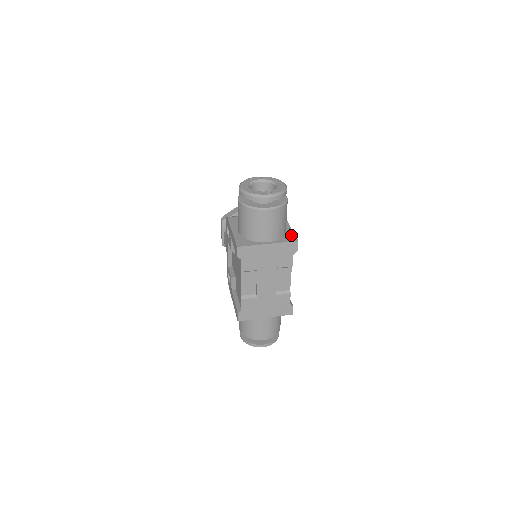
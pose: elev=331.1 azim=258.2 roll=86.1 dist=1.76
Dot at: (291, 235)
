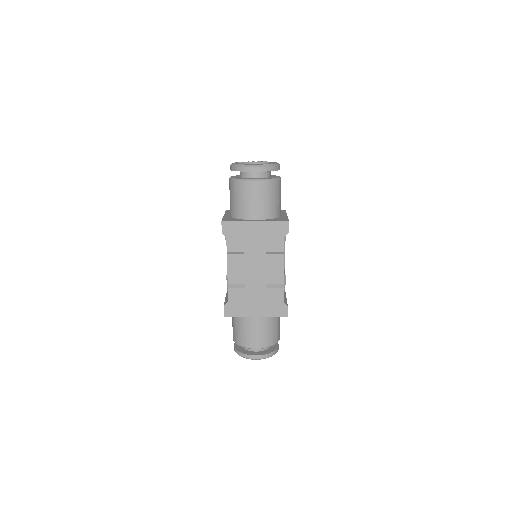
Dot at: (284, 218)
